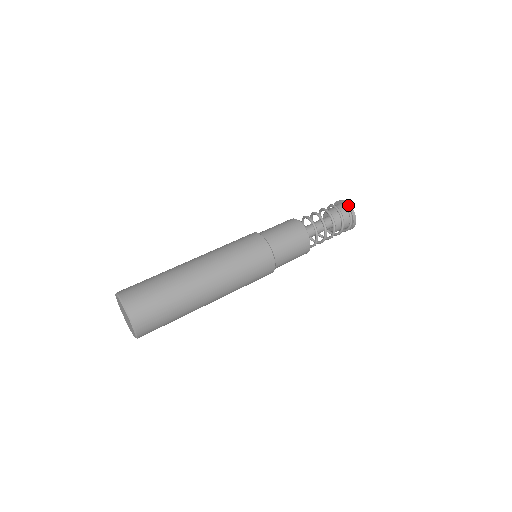
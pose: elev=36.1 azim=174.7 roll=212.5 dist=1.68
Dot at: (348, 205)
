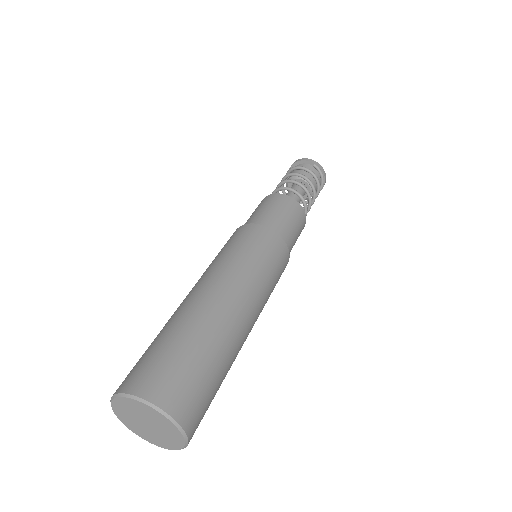
Dot at: (316, 163)
